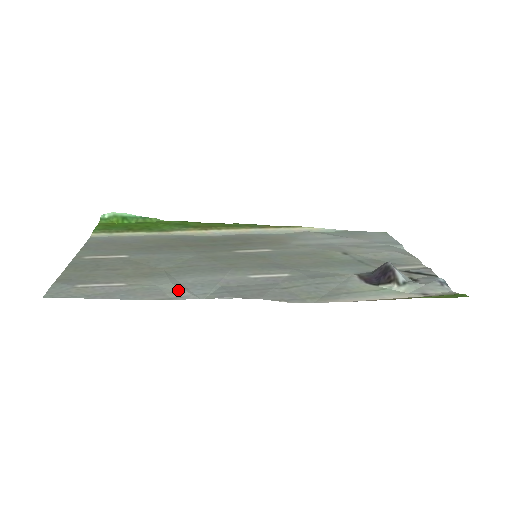
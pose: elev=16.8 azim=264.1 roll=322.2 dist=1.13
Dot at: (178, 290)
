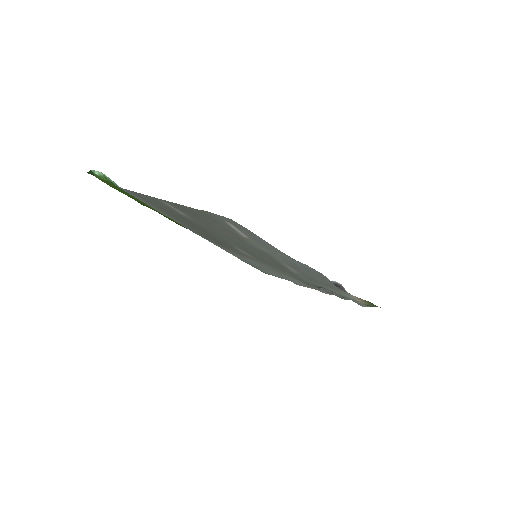
Dot at: occluded
